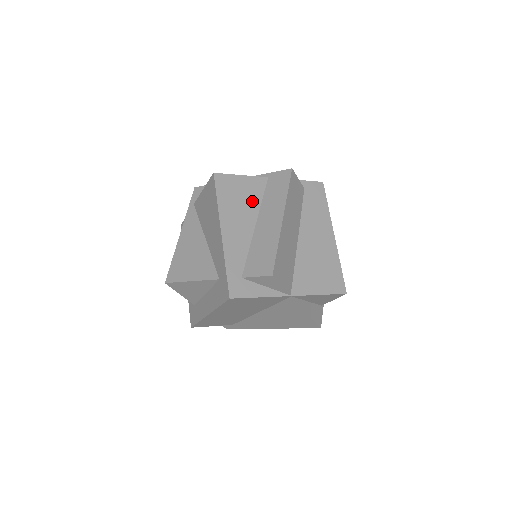
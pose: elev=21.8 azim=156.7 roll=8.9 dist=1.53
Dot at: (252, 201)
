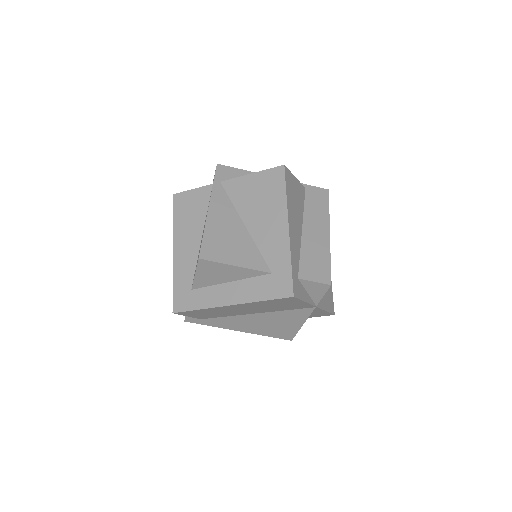
Dot at: (300, 206)
